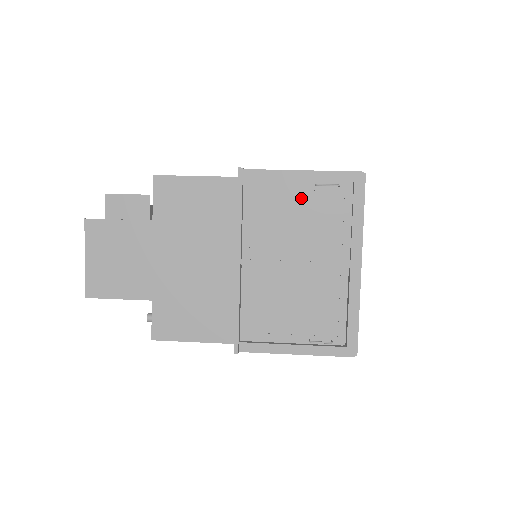
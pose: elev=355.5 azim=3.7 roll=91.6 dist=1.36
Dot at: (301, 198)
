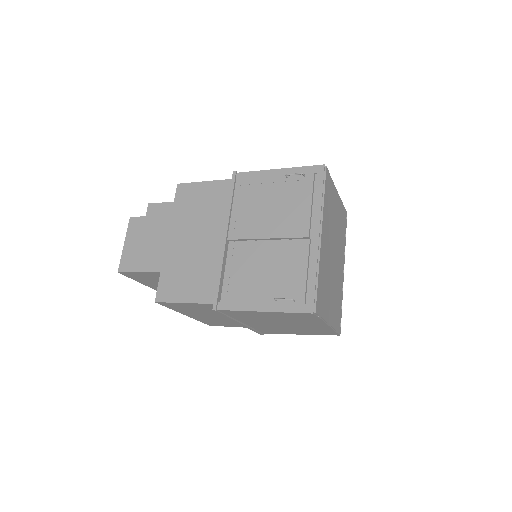
Dot at: (276, 188)
